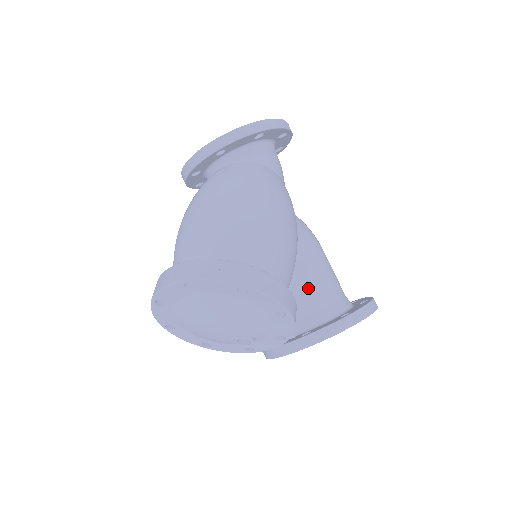
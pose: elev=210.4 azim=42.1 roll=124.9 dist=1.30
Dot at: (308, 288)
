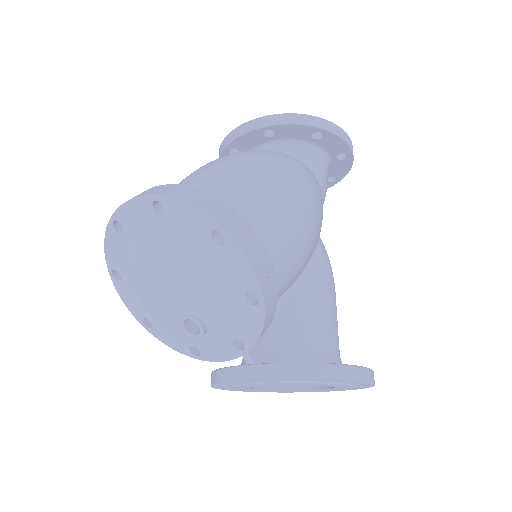
Dot at: (299, 316)
